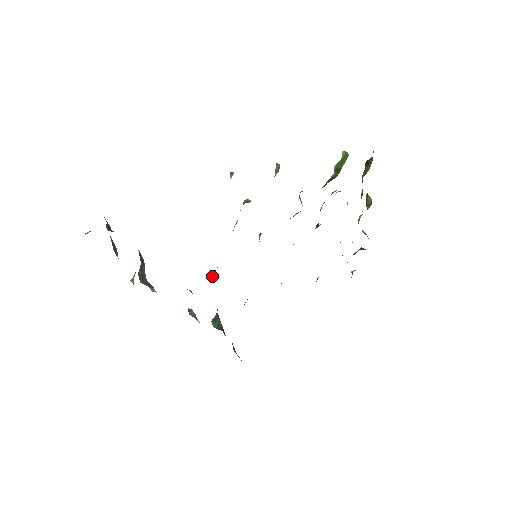
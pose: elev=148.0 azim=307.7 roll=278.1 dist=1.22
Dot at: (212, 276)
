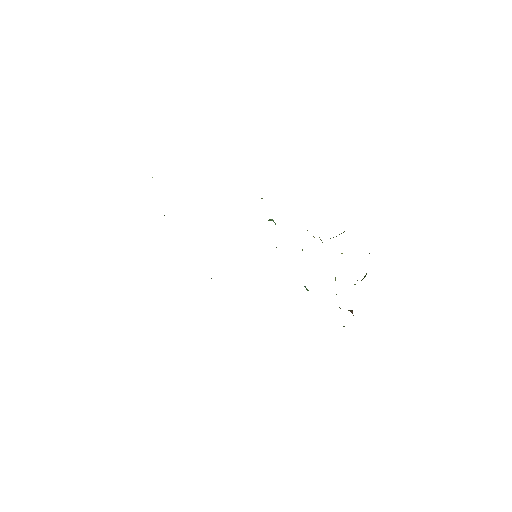
Dot at: occluded
